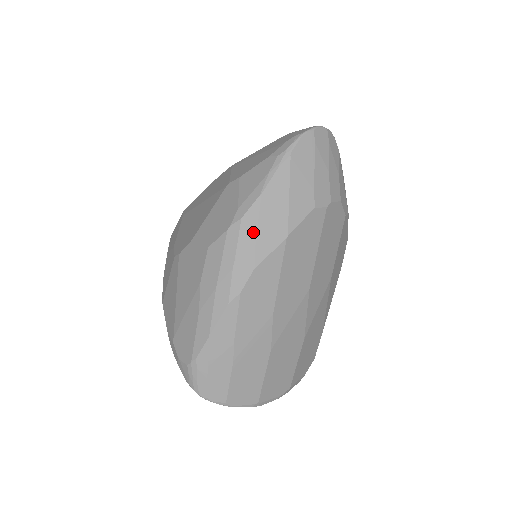
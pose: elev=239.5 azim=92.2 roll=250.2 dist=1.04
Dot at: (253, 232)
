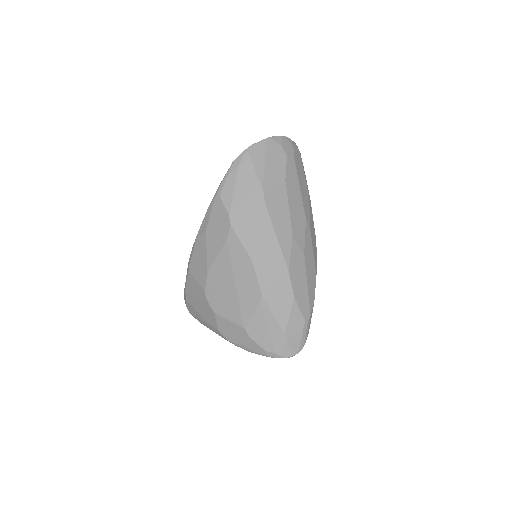
Dot at: occluded
